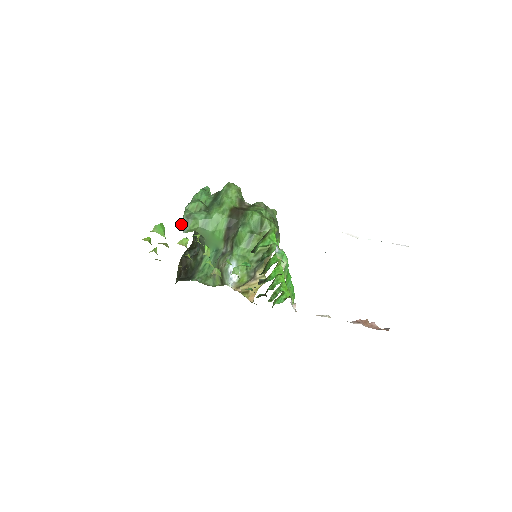
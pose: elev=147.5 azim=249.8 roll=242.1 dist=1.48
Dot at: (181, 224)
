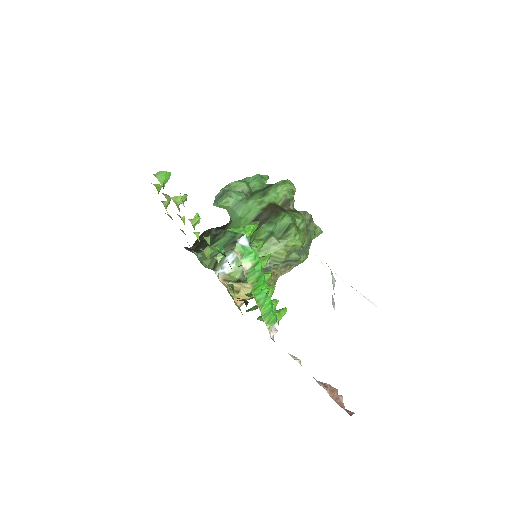
Dot at: (215, 196)
